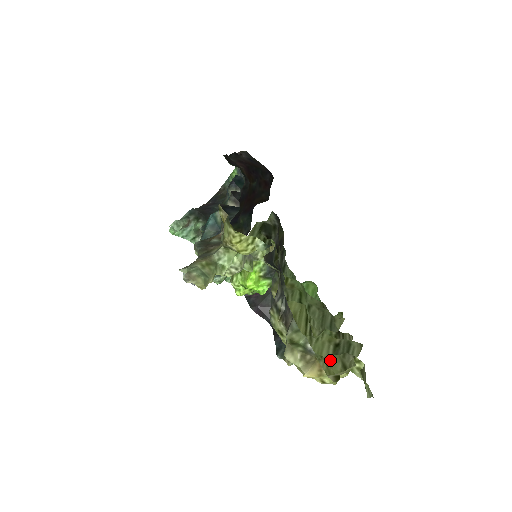
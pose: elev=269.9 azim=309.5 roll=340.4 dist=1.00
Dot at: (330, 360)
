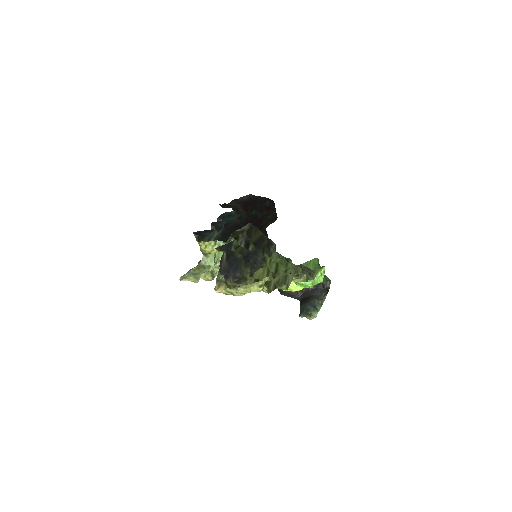
Dot at: occluded
